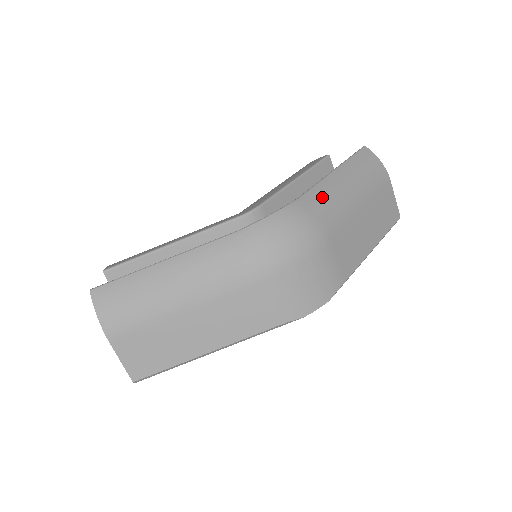
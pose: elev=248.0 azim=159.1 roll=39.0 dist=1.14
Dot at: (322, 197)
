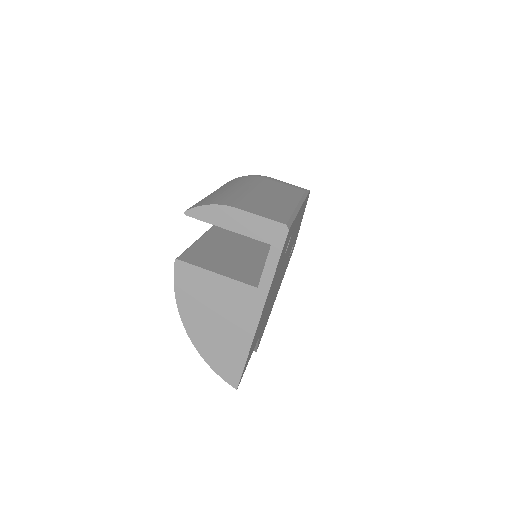
Dot at: occluded
